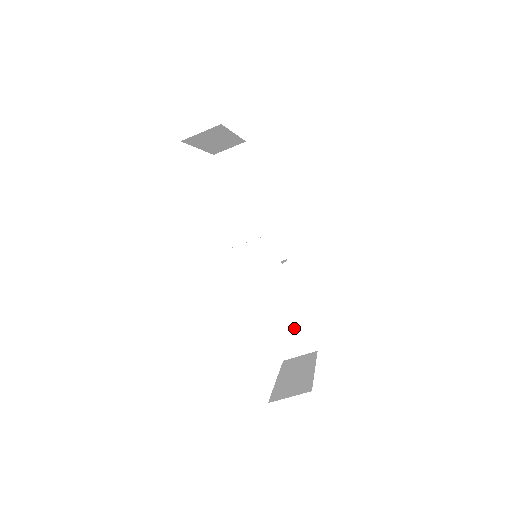
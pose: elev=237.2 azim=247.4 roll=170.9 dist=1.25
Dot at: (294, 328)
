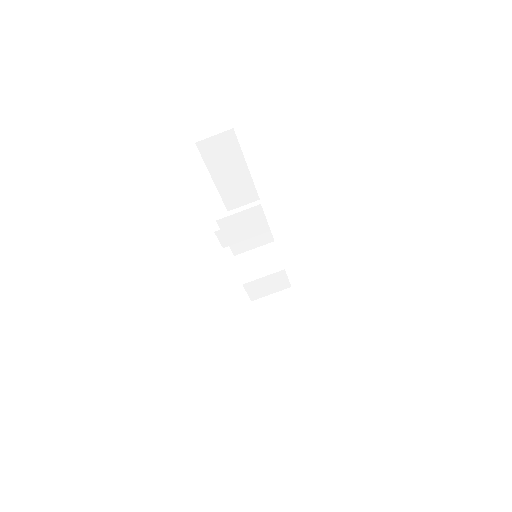
Dot at: (298, 362)
